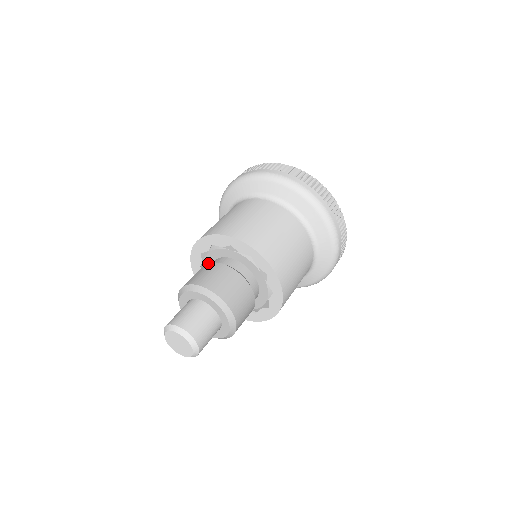
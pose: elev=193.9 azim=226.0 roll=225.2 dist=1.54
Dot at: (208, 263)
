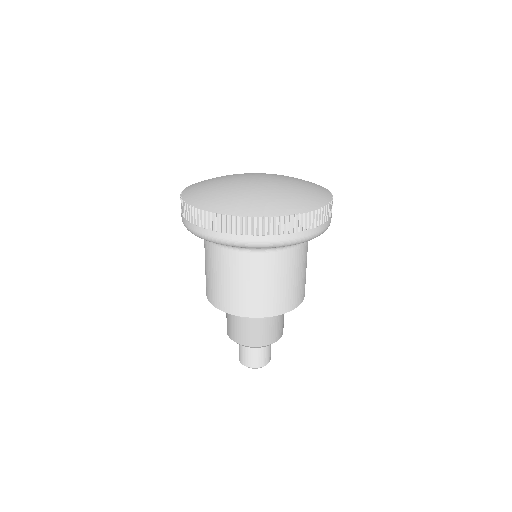
Dot at: (248, 320)
